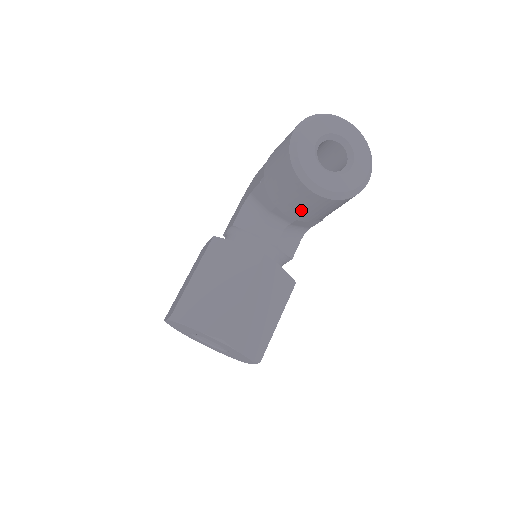
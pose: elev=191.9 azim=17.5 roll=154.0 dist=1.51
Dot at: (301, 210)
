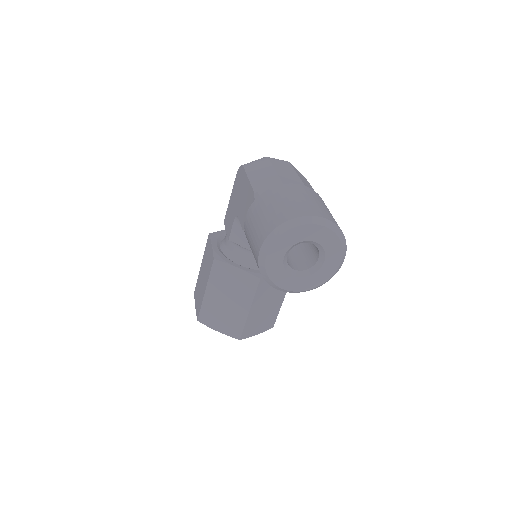
Dot at: occluded
